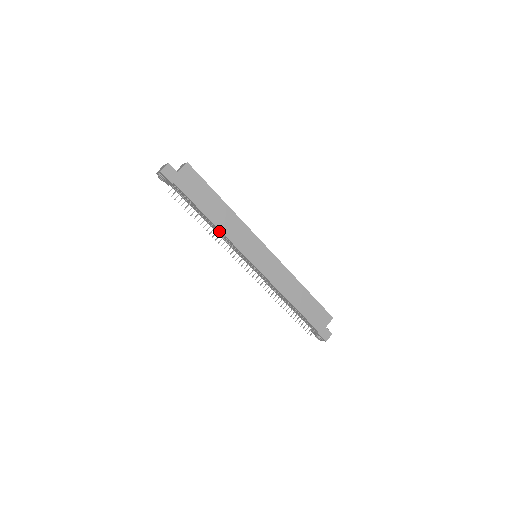
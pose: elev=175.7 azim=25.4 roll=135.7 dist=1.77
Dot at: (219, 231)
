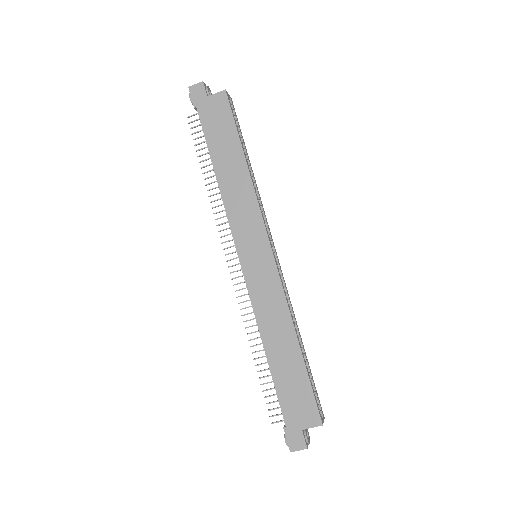
Dot at: (222, 194)
